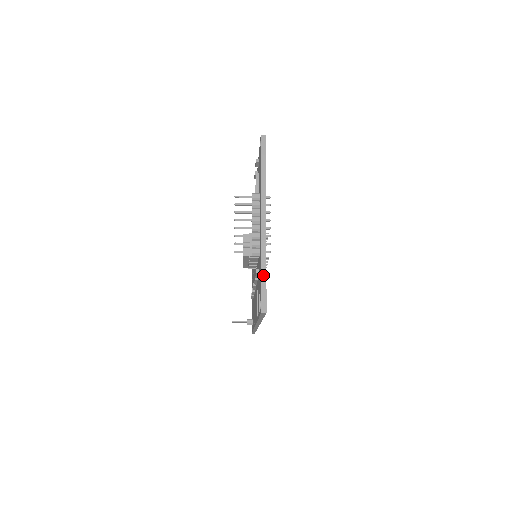
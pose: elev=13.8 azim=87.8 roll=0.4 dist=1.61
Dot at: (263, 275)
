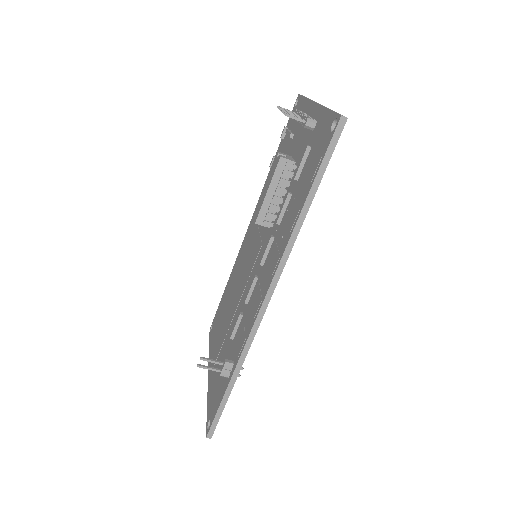
Dot at: (332, 110)
